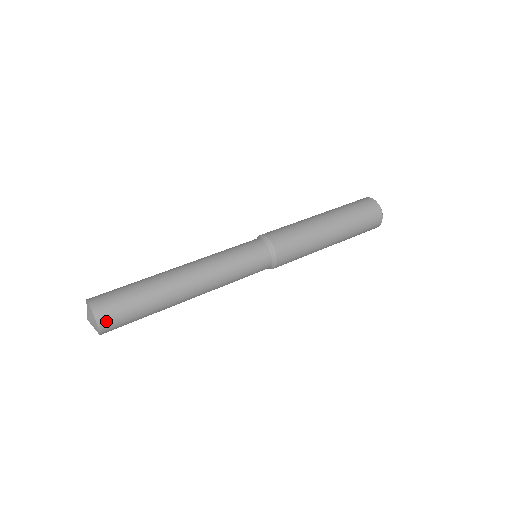
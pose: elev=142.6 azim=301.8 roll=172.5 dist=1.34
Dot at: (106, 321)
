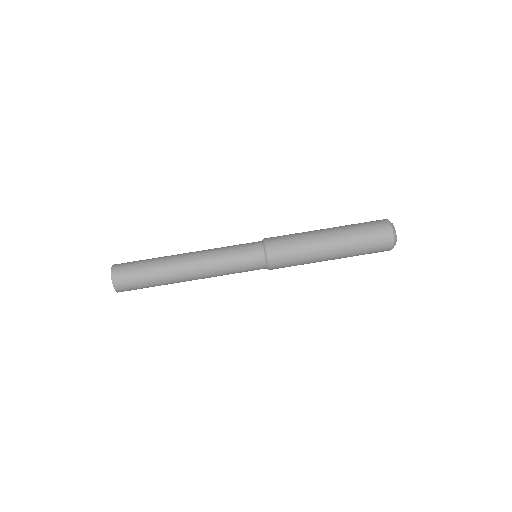
Dot at: occluded
